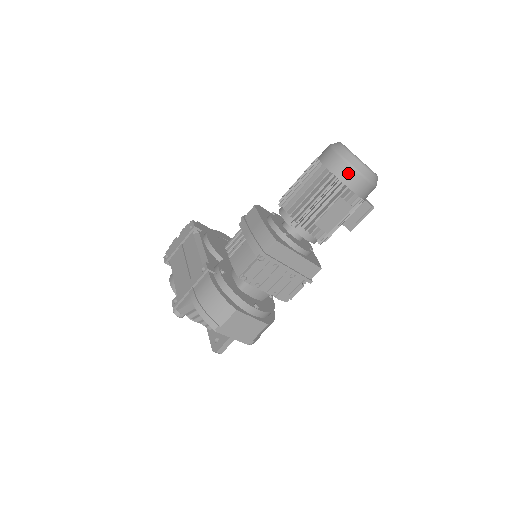
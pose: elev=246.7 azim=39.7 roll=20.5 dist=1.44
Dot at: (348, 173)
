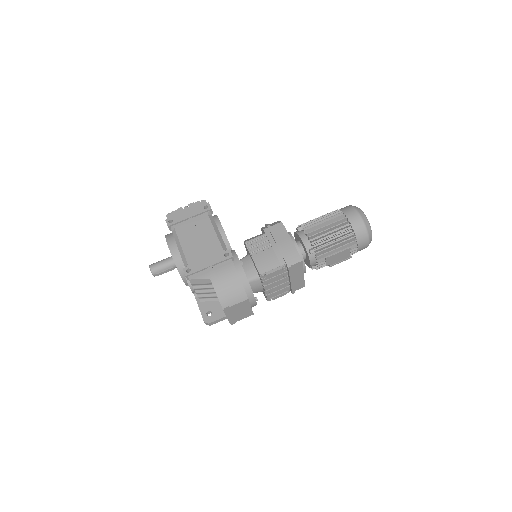
Dot at: (363, 235)
